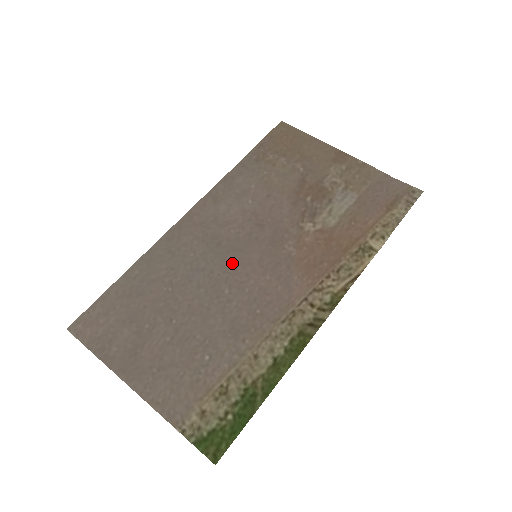
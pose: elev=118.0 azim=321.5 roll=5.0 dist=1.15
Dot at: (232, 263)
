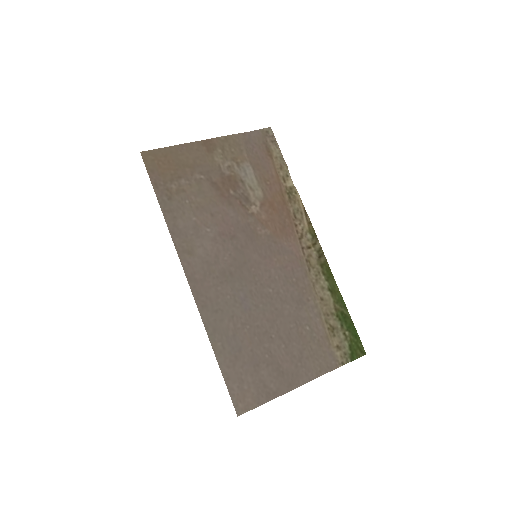
Dot at: (252, 274)
